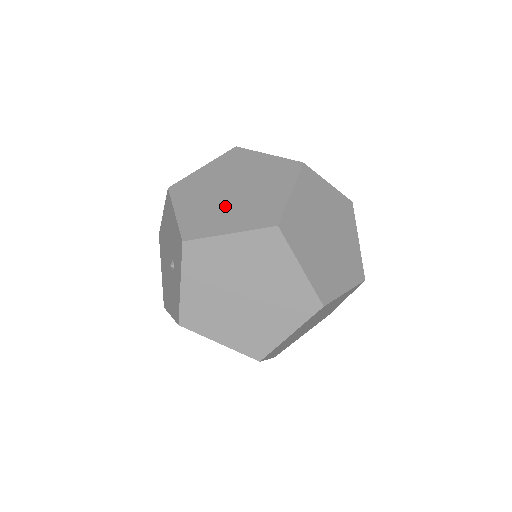
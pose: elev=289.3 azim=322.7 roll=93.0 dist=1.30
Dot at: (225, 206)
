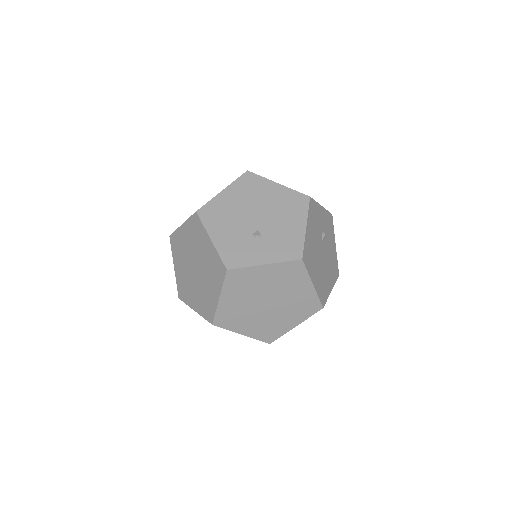
Dot at: (192, 283)
